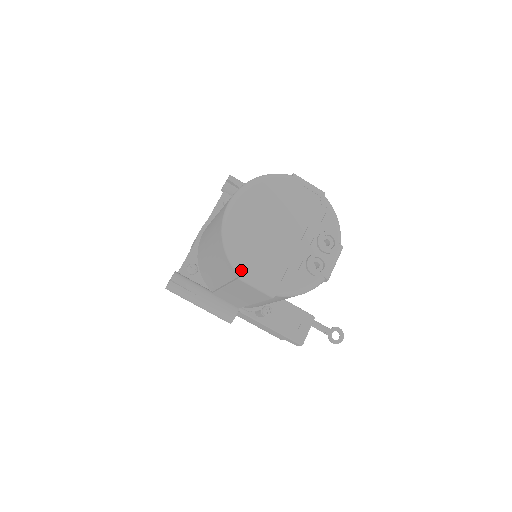
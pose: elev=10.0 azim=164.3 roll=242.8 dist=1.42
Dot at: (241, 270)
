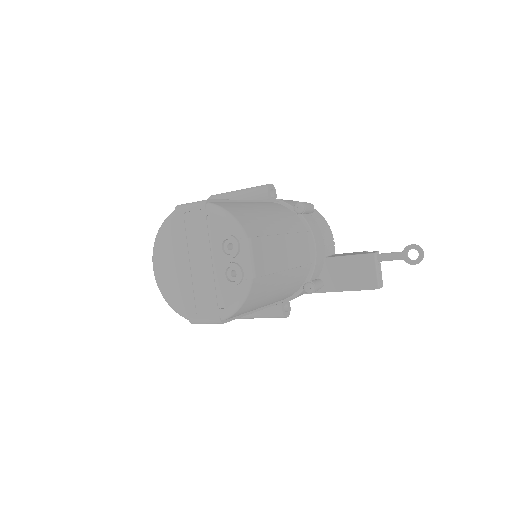
Dot at: (187, 318)
